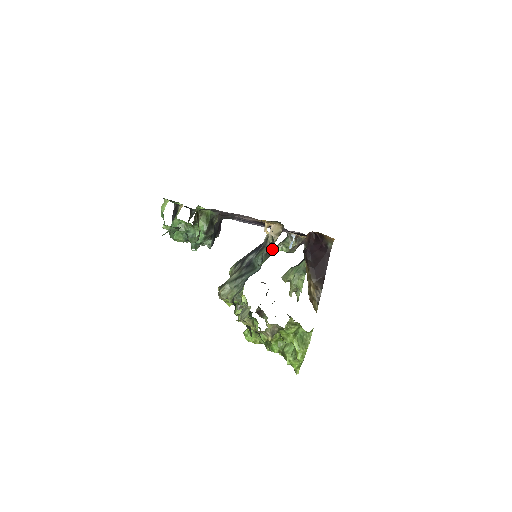
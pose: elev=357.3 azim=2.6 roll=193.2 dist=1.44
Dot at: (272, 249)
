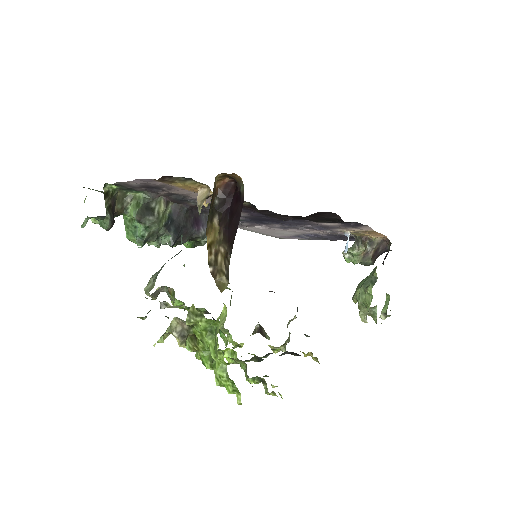
Dot at: occluded
